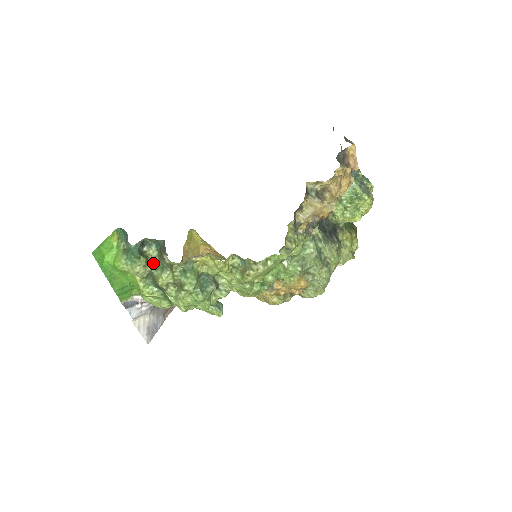
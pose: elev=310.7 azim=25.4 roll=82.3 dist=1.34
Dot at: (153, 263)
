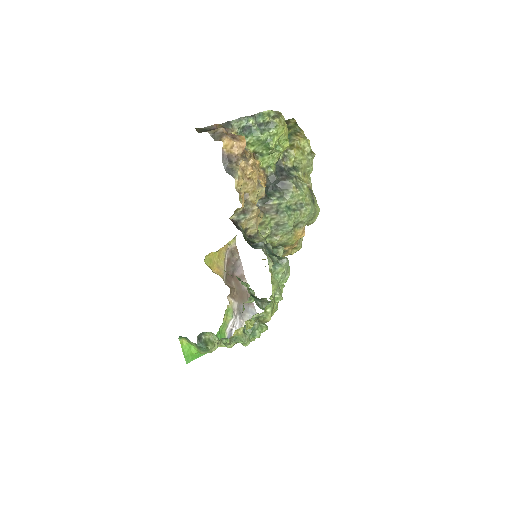
Dot at: (215, 338)
